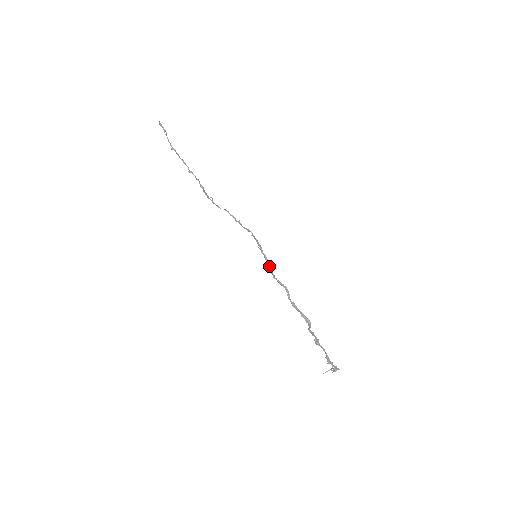
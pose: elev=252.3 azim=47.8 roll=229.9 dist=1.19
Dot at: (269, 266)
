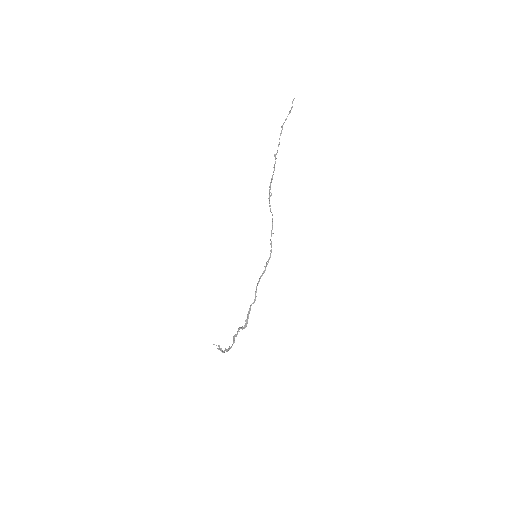
Dot at: occluded
